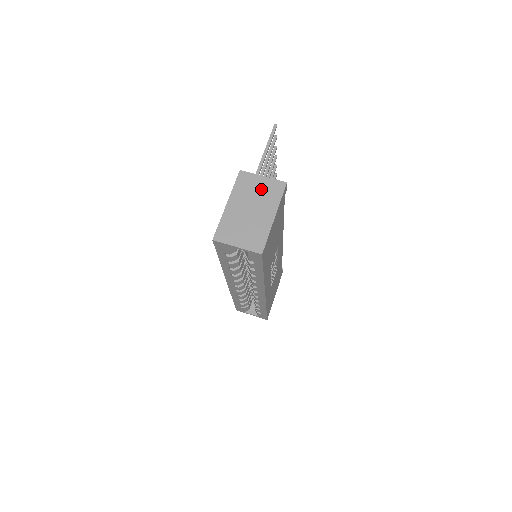
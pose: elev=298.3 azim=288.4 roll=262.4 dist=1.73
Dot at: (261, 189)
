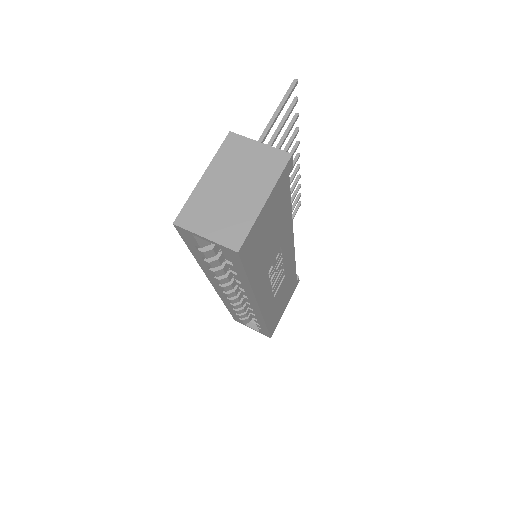
Dot at: (254, 160)
